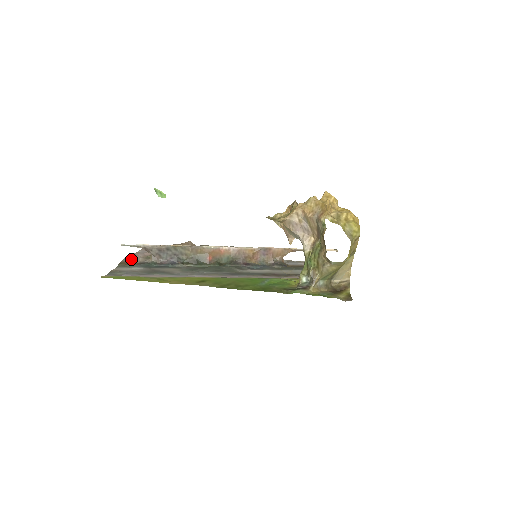
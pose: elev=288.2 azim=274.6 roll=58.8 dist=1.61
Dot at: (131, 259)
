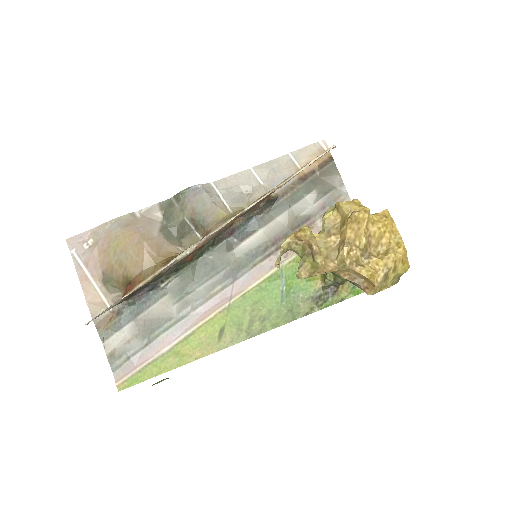
Dot at: (98, 308)
